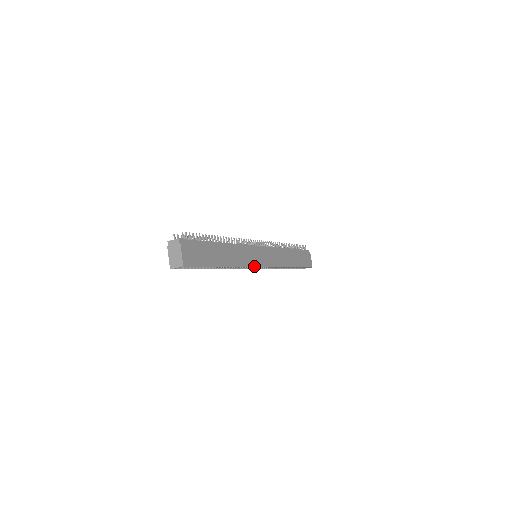
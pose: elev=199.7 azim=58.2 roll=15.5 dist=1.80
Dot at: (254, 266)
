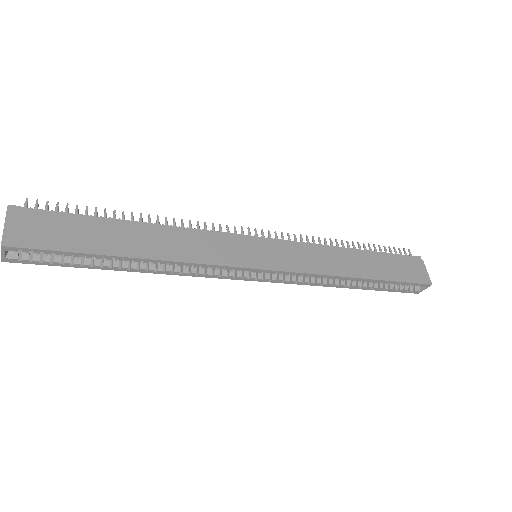
Dot at: (234, 265)
